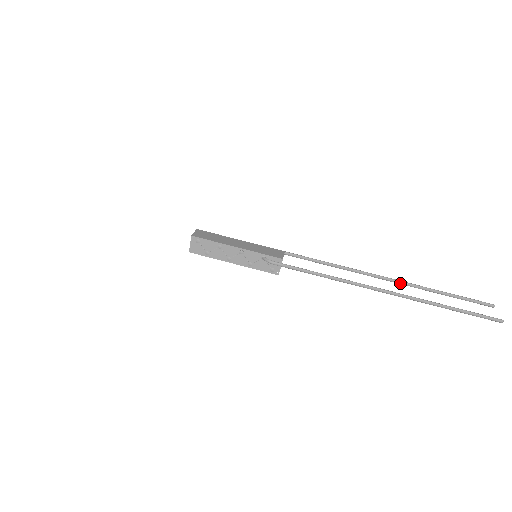
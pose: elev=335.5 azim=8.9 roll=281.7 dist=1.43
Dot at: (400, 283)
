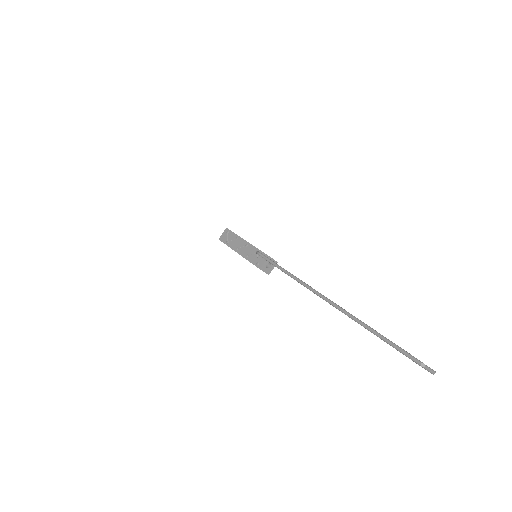
Dot at: occluded
